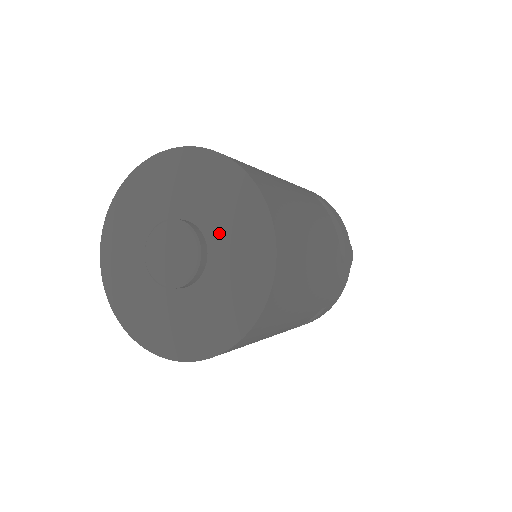
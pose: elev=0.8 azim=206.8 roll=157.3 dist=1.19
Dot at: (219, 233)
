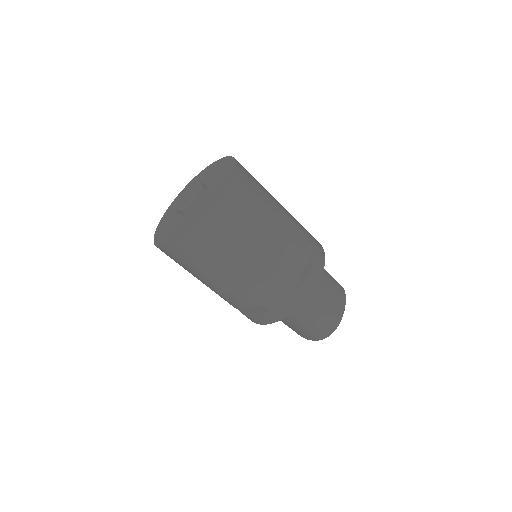
Dot at: (207, 180)
